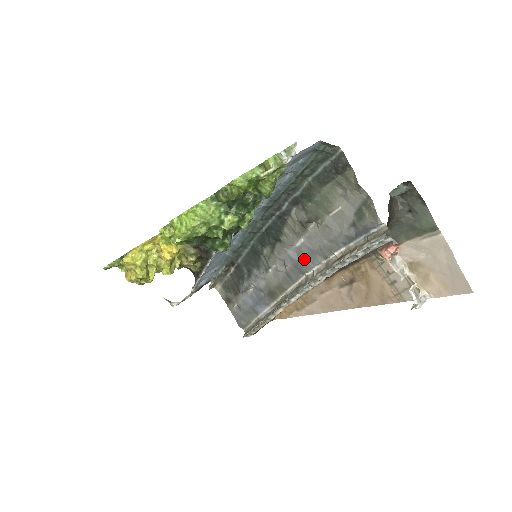
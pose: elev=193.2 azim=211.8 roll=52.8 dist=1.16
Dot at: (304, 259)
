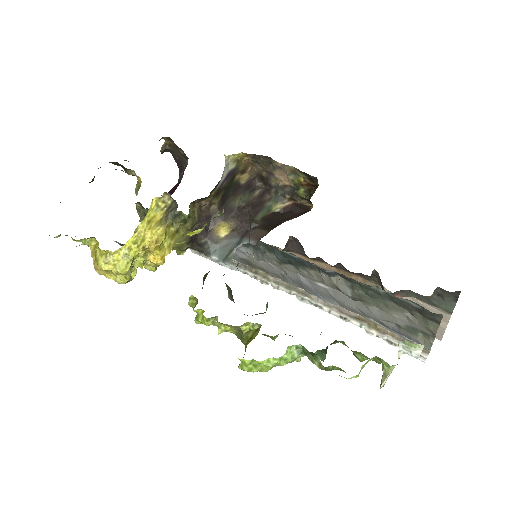
Dot at: (316, 291)
